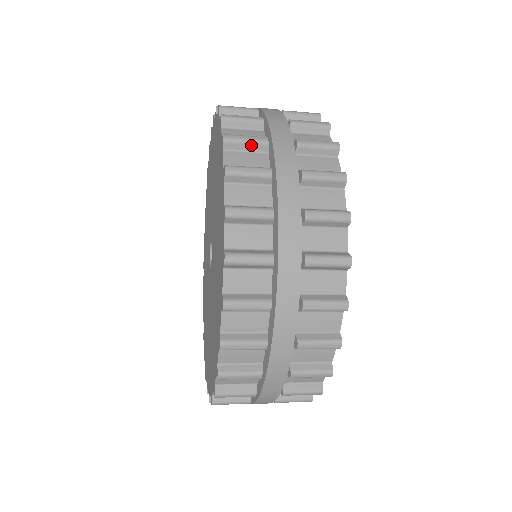
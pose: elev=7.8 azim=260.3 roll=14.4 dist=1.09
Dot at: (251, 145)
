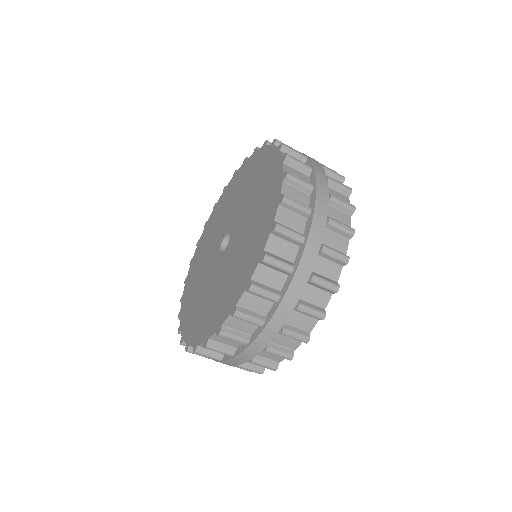
Dot at: occluded
